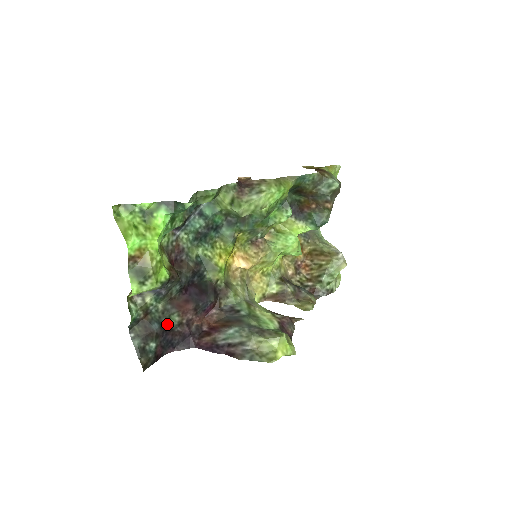
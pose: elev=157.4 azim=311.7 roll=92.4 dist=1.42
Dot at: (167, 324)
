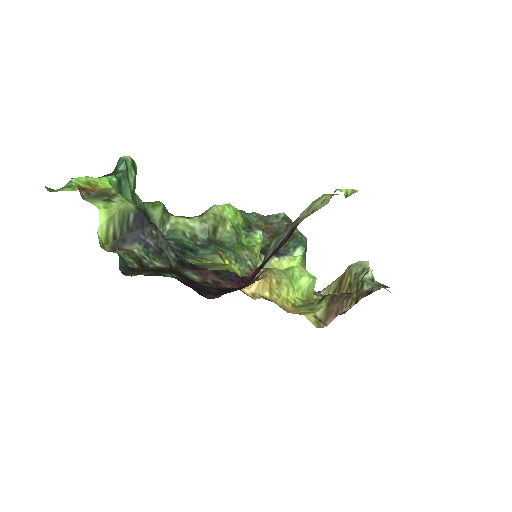
Dot at: occluded
